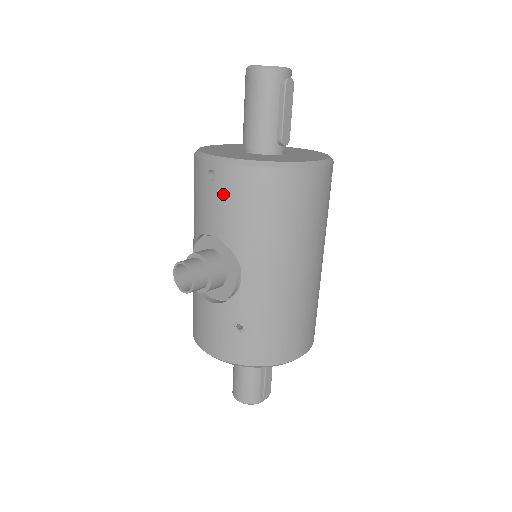
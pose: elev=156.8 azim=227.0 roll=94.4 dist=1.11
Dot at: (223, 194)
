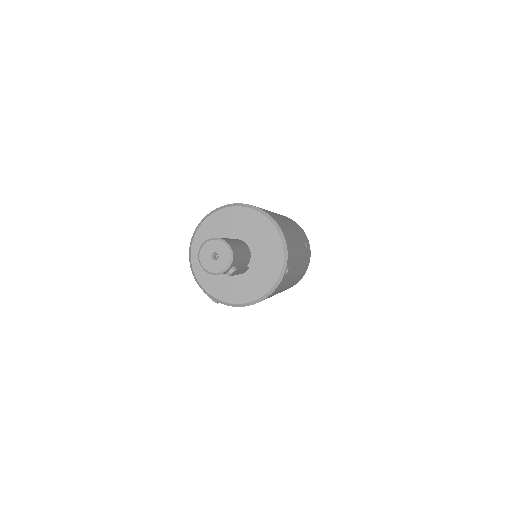
Dot at: occluded
